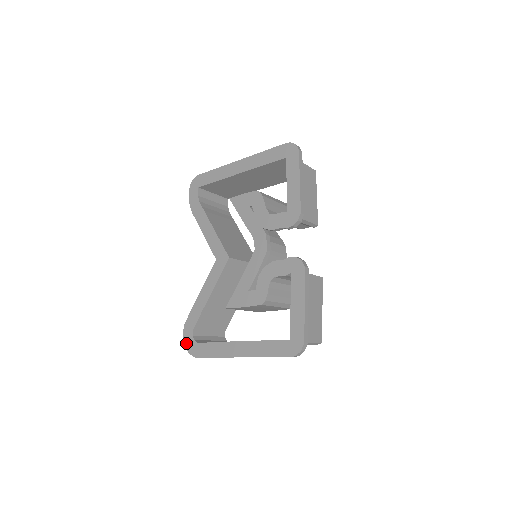
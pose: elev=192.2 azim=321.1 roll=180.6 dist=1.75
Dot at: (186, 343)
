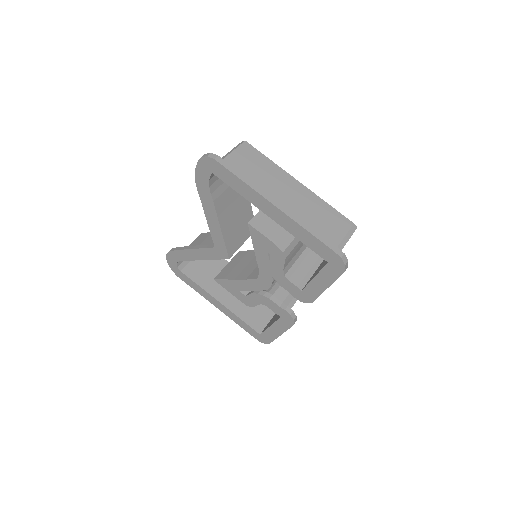
Dot at: (169, 262)
